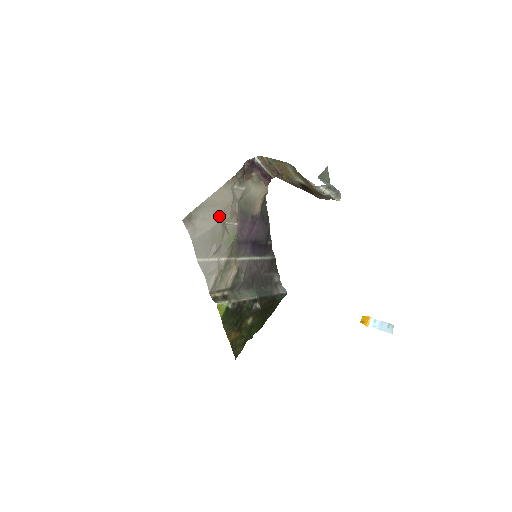
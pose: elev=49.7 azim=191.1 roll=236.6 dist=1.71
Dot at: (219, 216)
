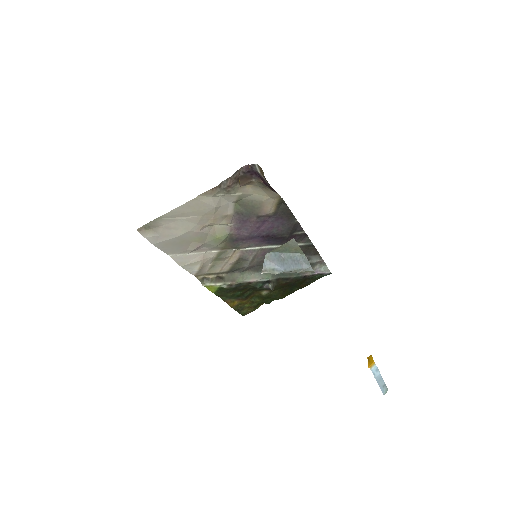
Dot at: (193, 224)
